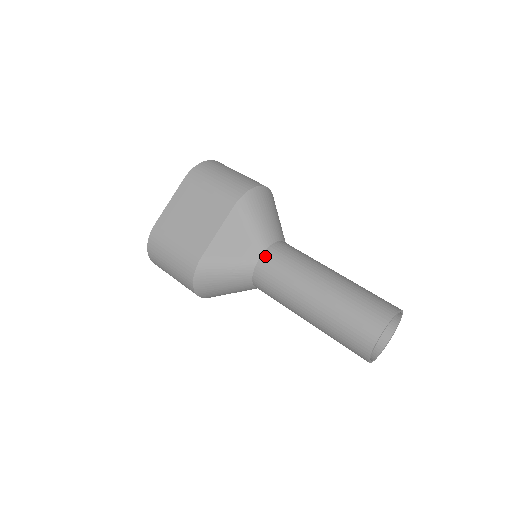
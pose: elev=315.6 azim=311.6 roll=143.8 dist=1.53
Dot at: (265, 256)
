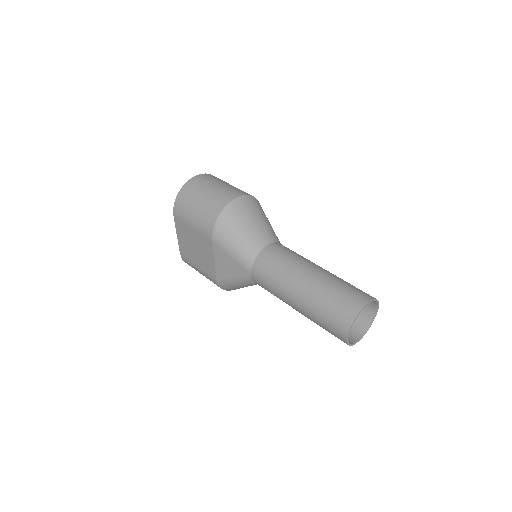
Dot at: (253, 273)
